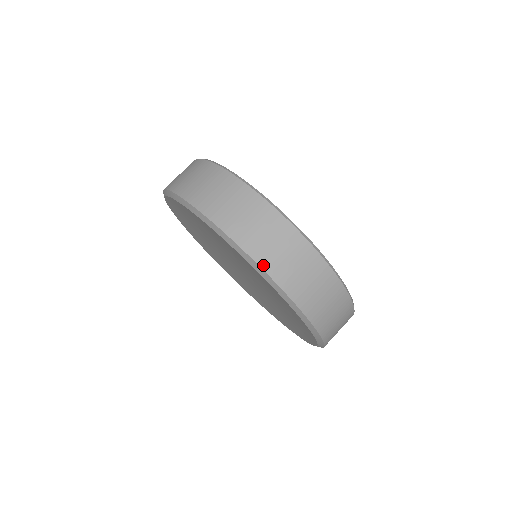
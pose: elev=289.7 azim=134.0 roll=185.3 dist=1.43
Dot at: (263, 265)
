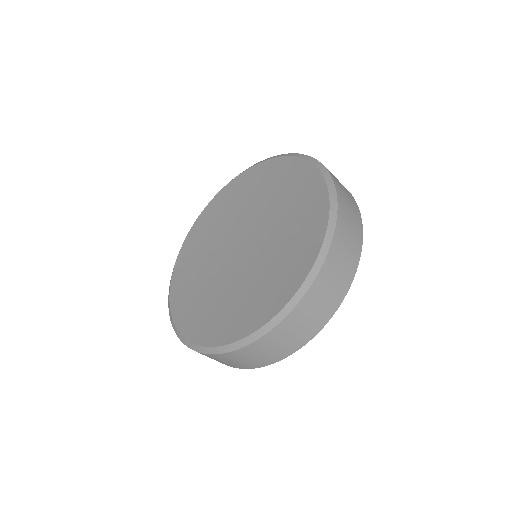
Dot at: (322, 164)
